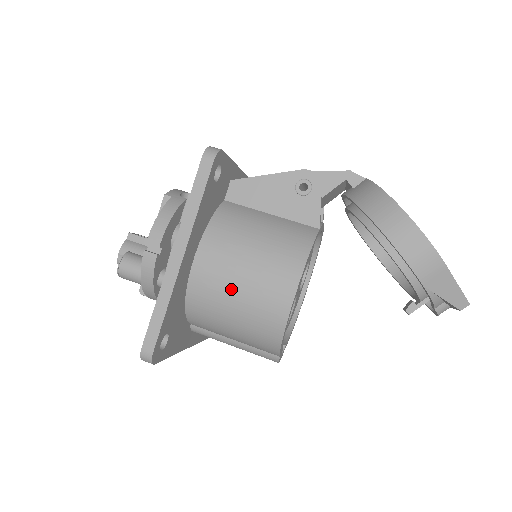
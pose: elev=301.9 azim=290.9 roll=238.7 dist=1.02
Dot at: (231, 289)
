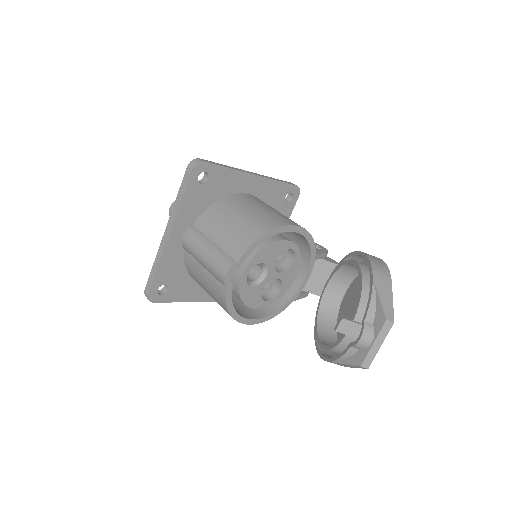
Dot at: (258, 206)
